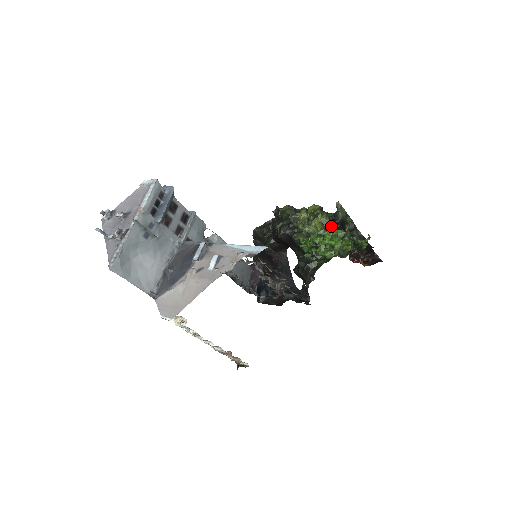
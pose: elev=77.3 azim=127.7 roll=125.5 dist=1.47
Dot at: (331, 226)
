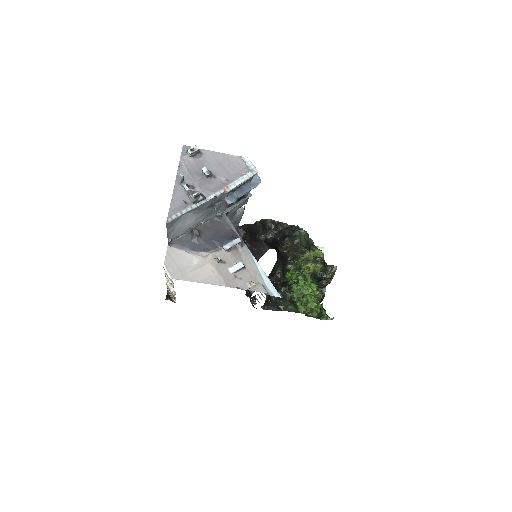
Dot at: (317, 276)
